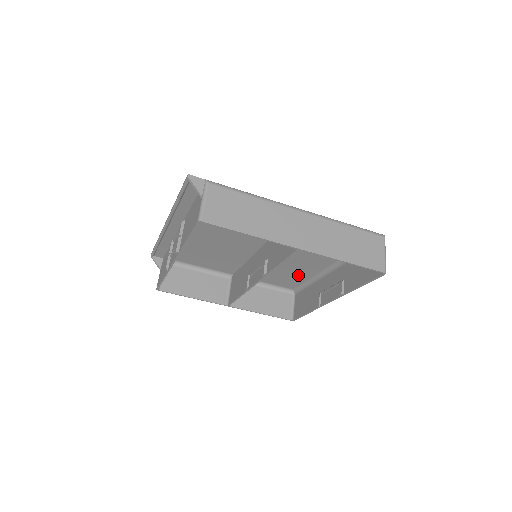
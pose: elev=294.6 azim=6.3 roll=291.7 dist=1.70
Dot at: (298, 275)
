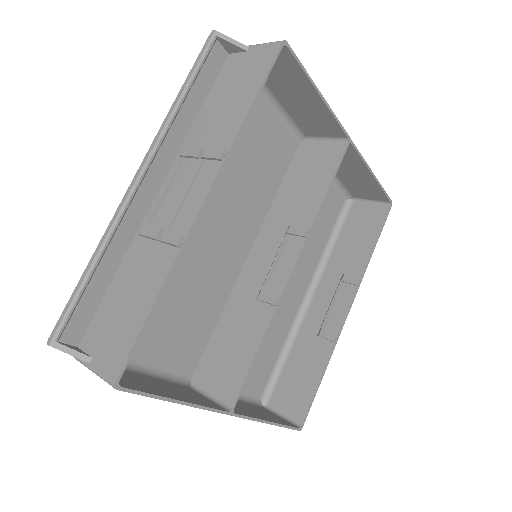
Dot at: (273, 338)
